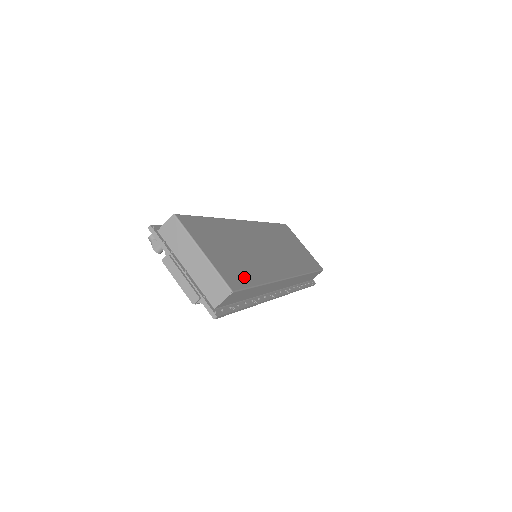
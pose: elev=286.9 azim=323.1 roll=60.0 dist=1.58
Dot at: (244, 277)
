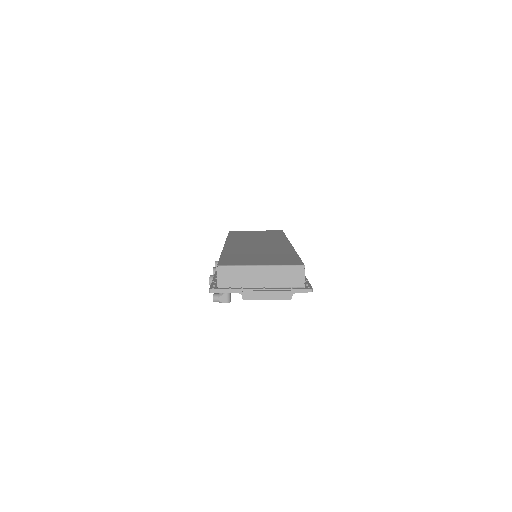
Dot at: (289, 258)
